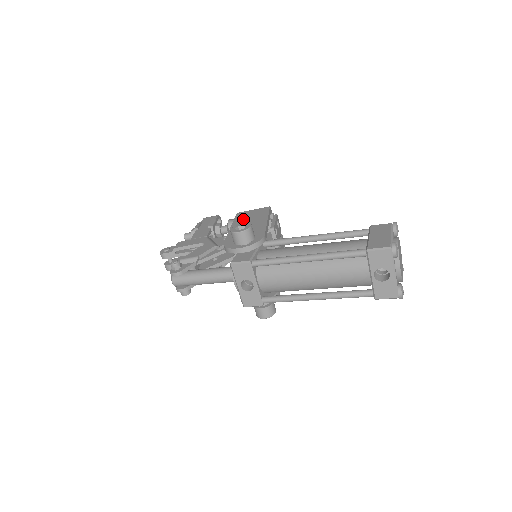
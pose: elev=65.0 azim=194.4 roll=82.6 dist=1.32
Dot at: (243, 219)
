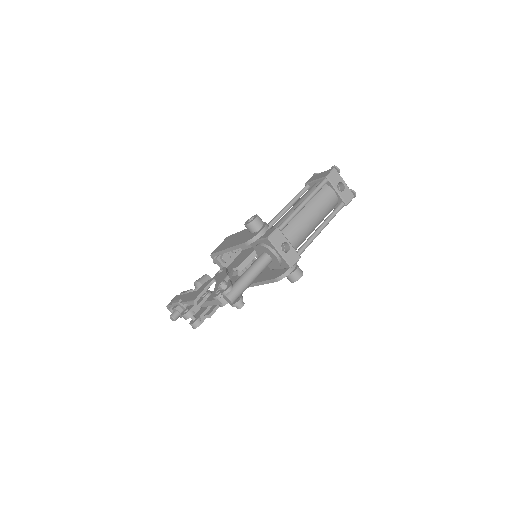
Dot at: (225, 245)
